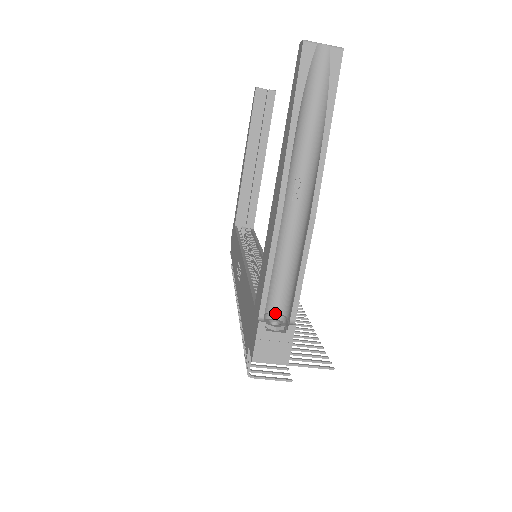
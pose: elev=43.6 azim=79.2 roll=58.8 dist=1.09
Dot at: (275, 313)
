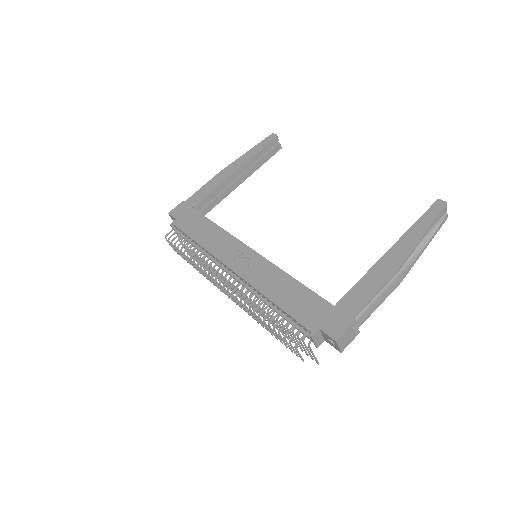
Dot at: occluded
